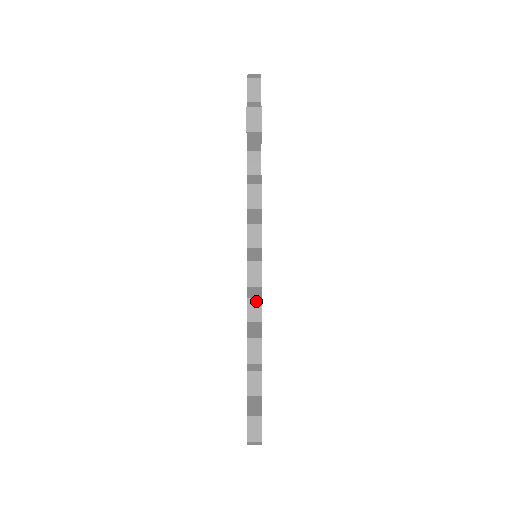
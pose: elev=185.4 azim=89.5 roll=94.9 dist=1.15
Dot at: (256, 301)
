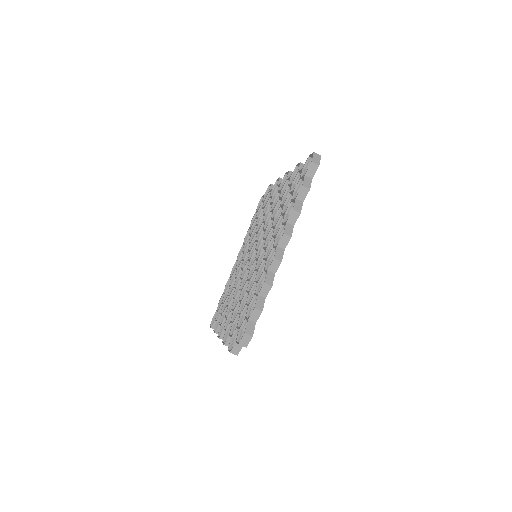
Dot at: occluded
